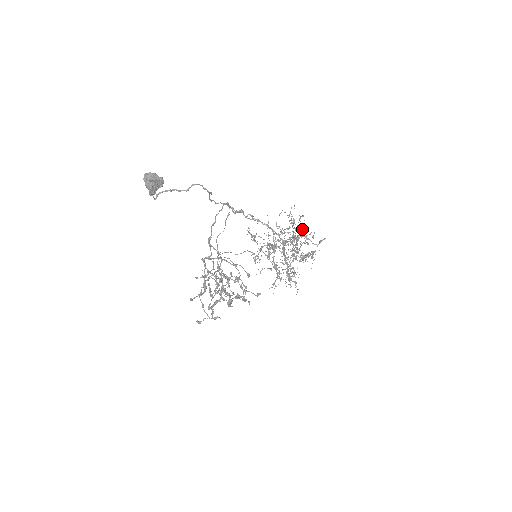
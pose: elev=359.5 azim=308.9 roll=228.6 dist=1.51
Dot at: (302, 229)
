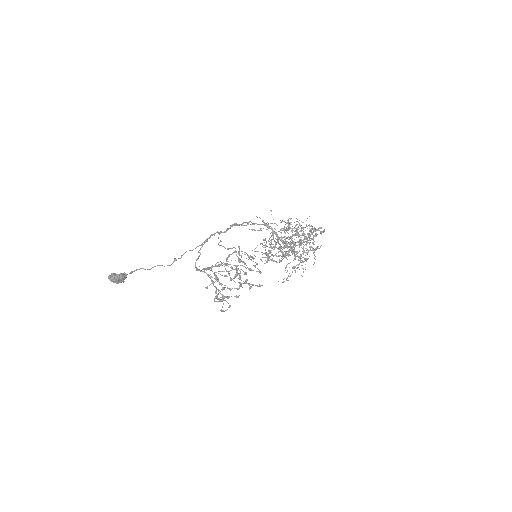
Dot at: occluded
